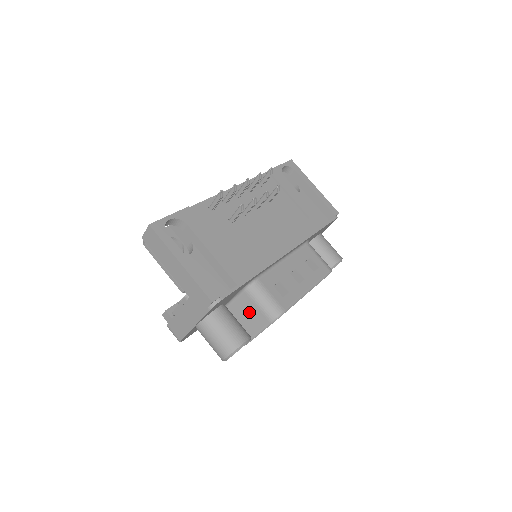
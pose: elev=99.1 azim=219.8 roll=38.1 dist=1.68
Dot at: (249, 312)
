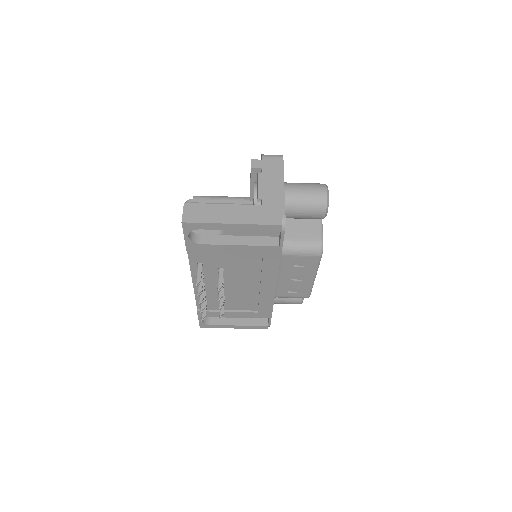
Dot at: occluded
